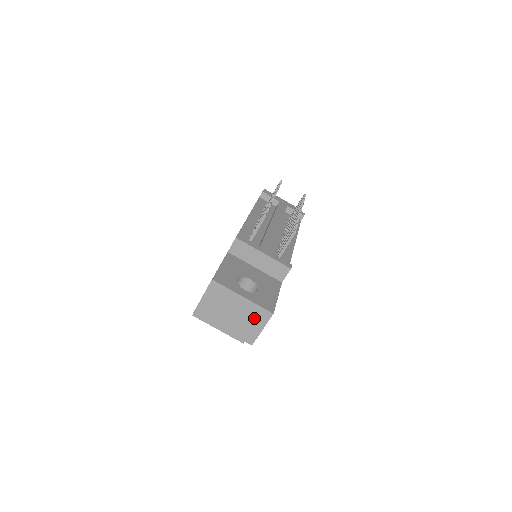
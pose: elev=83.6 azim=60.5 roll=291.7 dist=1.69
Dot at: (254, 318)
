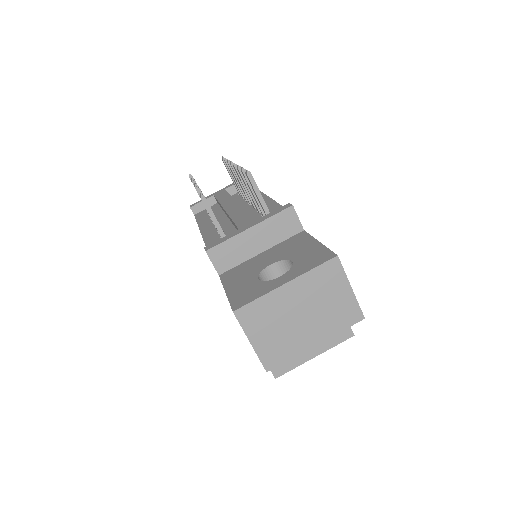
Dot at: (327, 288)
